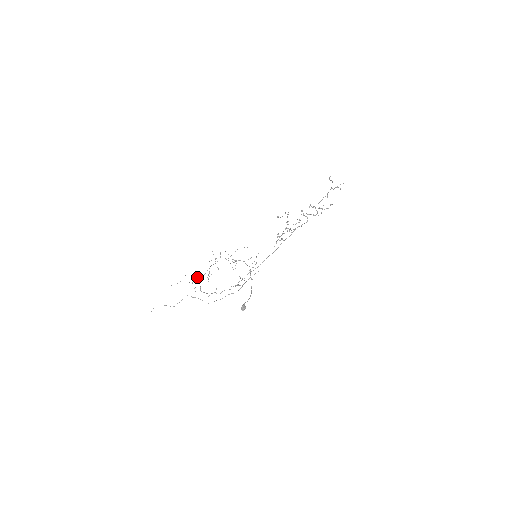
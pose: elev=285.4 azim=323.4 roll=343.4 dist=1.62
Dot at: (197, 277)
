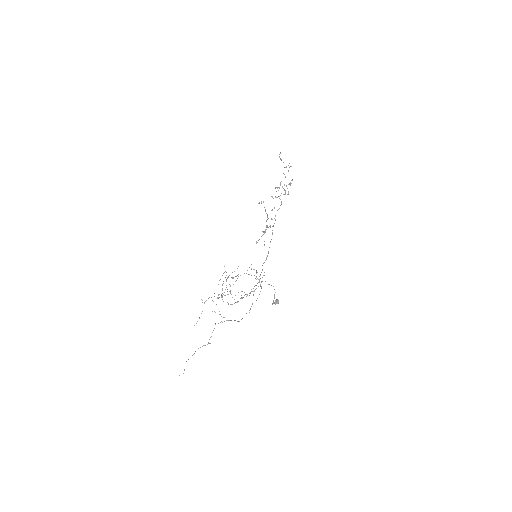
Dot at: (217, 297)
